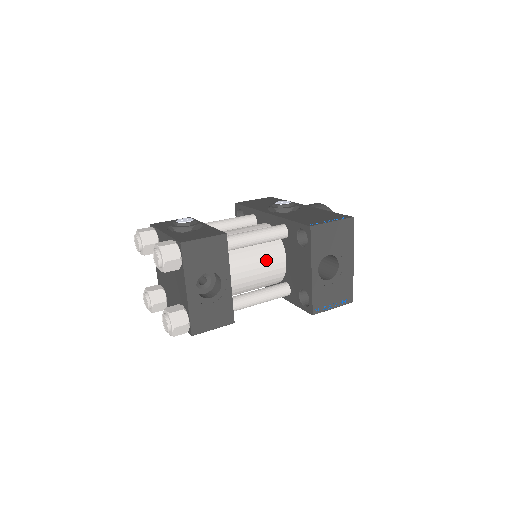
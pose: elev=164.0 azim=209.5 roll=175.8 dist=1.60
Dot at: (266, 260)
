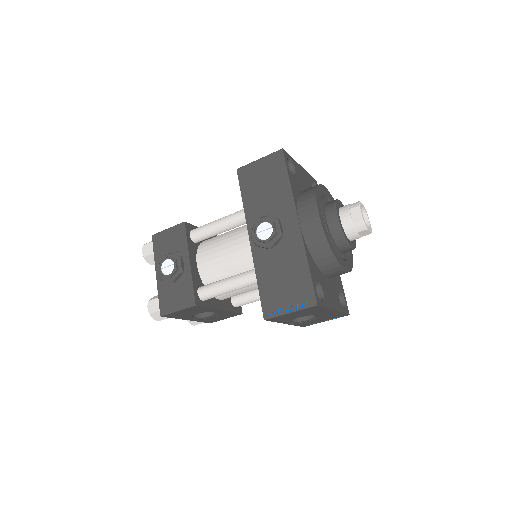
Dot at: (254, 286)
